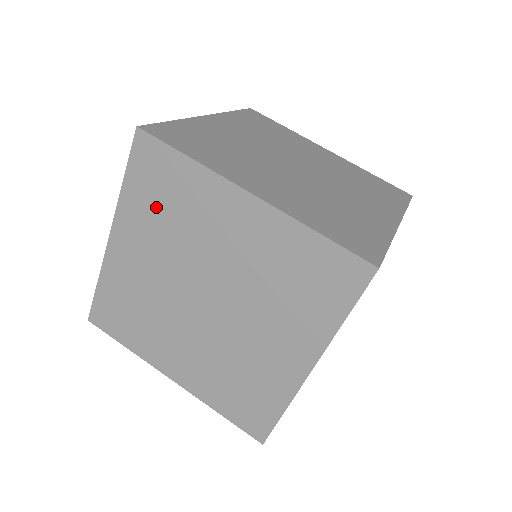
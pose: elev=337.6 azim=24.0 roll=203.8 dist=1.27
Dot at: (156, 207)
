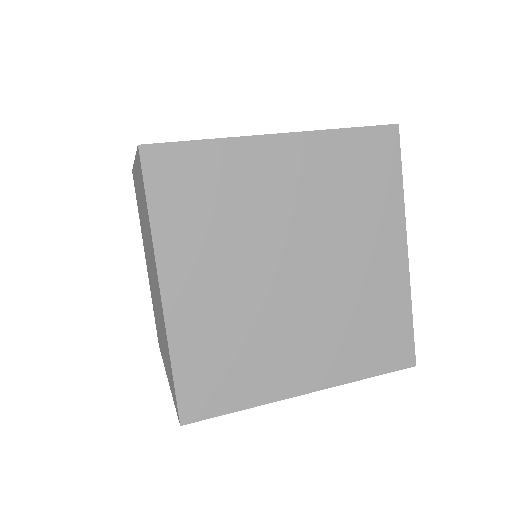
Dot at: (140, 217)
